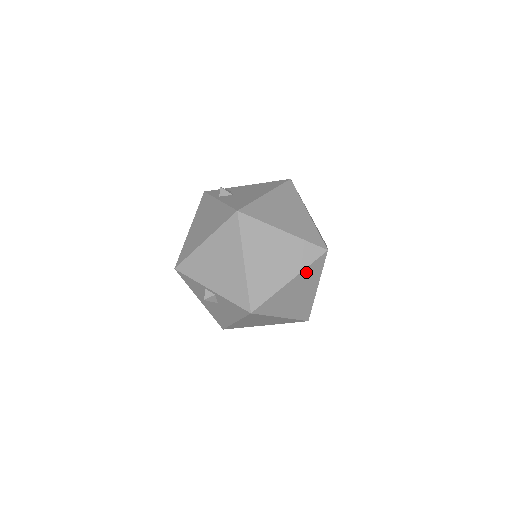
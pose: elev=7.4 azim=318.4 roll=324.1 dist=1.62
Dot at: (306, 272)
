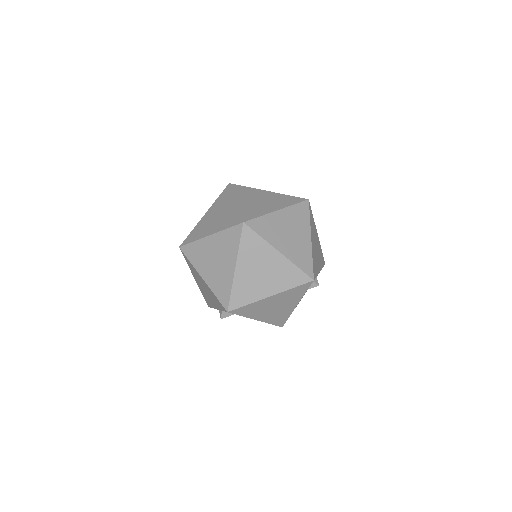
Dot at: (244, 251)
